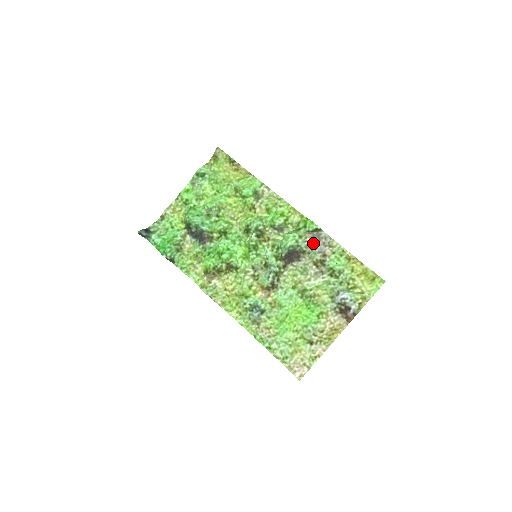
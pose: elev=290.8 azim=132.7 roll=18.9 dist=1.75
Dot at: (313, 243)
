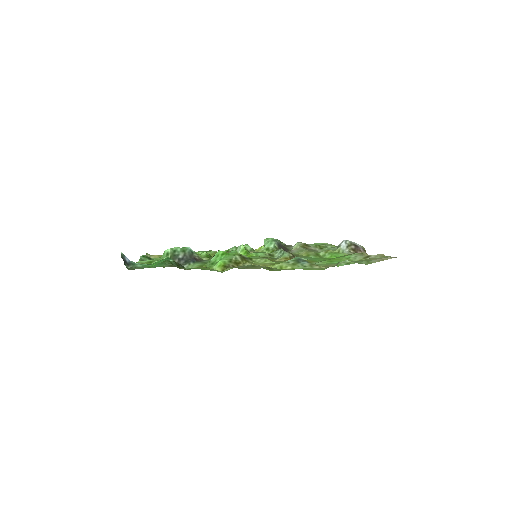
Dot at: occluded
